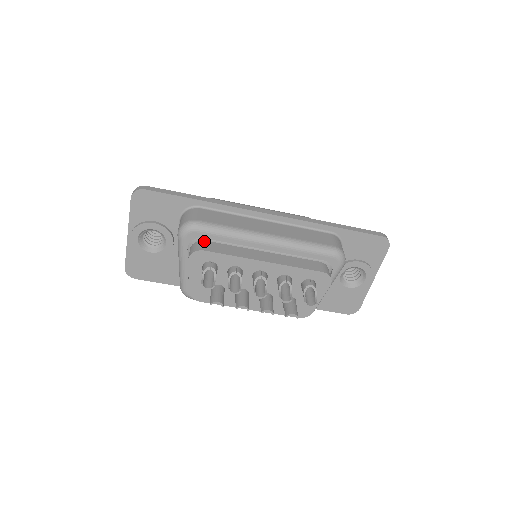
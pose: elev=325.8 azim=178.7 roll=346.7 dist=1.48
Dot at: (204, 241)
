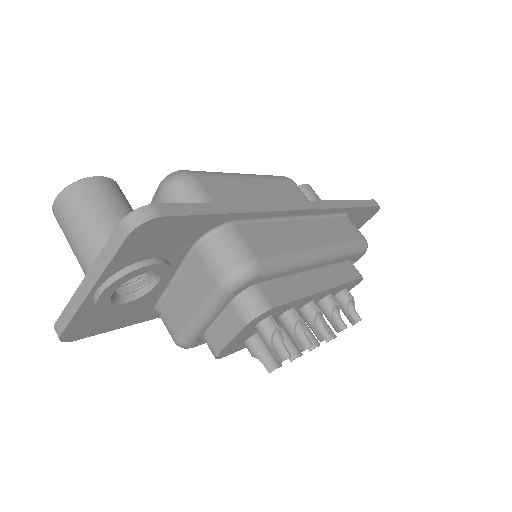
Dot at: (258, 285)
